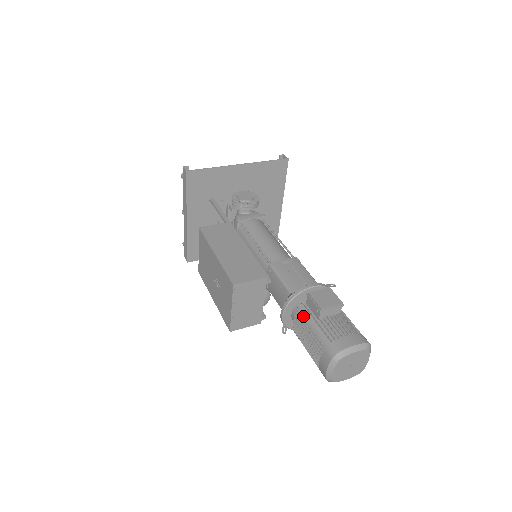
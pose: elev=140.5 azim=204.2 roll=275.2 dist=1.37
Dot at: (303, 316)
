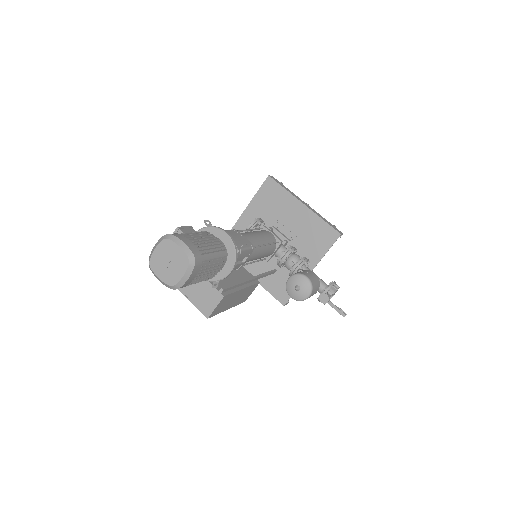
Dot at: occluded
